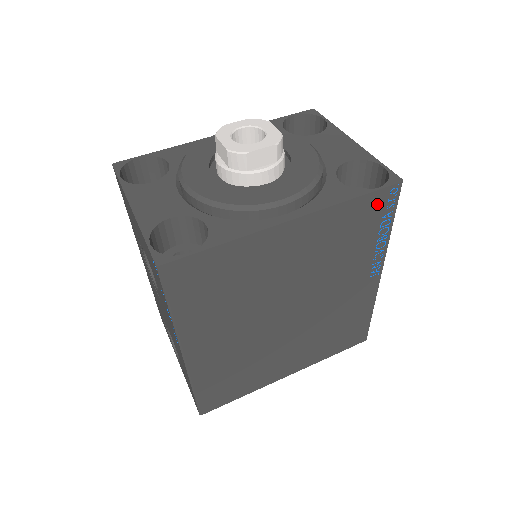
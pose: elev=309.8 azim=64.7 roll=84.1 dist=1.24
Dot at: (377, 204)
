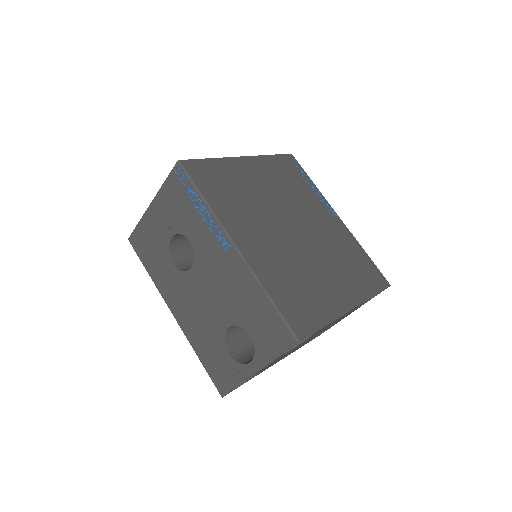
Dot at: (288, 163)
